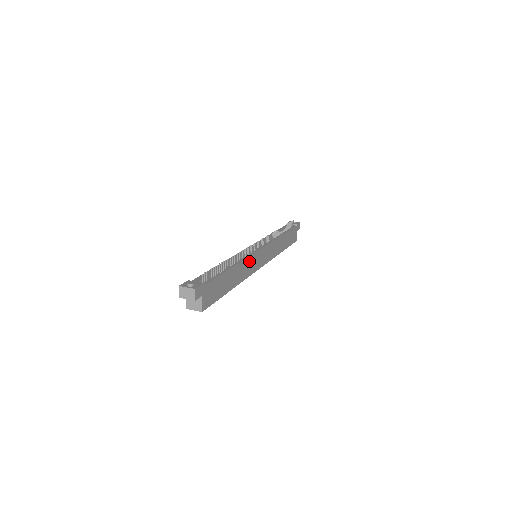
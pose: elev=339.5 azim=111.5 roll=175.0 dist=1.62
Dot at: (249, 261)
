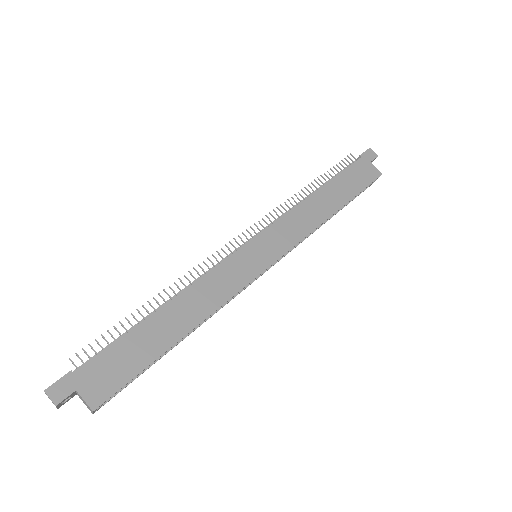
Dot at: (215, 277)
